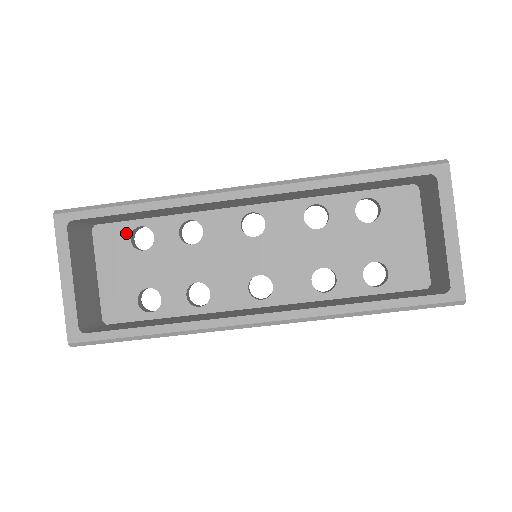
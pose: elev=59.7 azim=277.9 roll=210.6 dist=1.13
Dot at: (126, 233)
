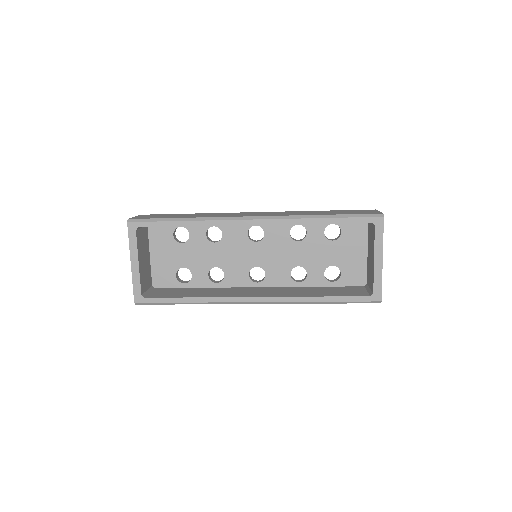
Dot at: (171, 230)
